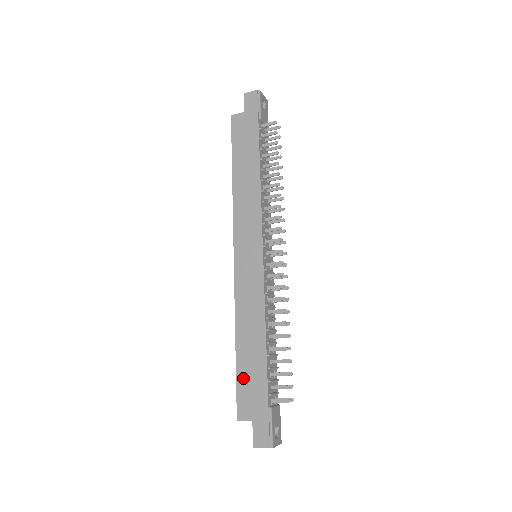
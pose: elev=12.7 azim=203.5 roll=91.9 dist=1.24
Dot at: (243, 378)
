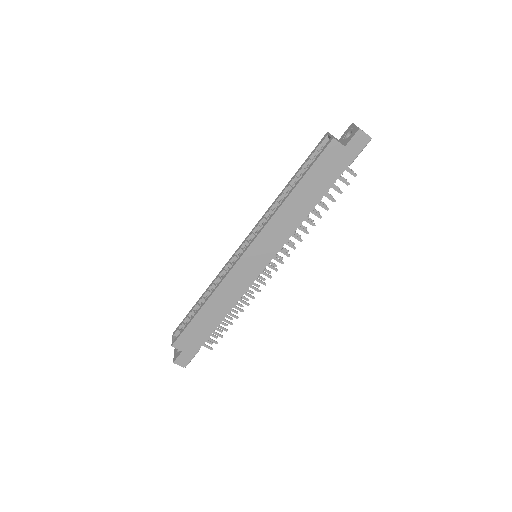
Dot at: (193, 328)
